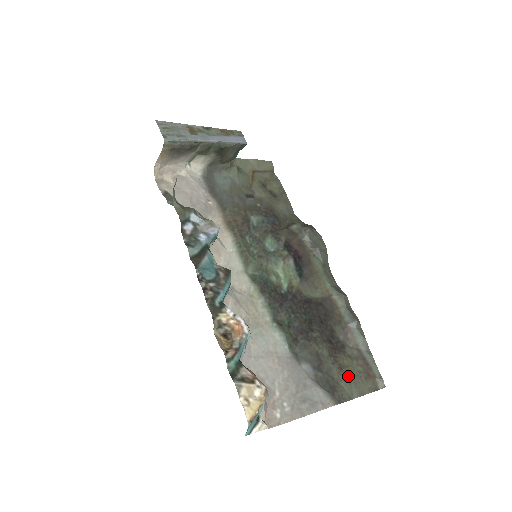
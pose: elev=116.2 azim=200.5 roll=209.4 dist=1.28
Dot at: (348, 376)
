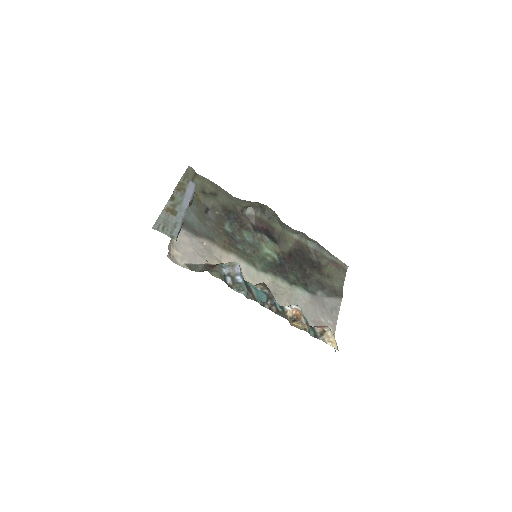
Dot at: (334, 278)
